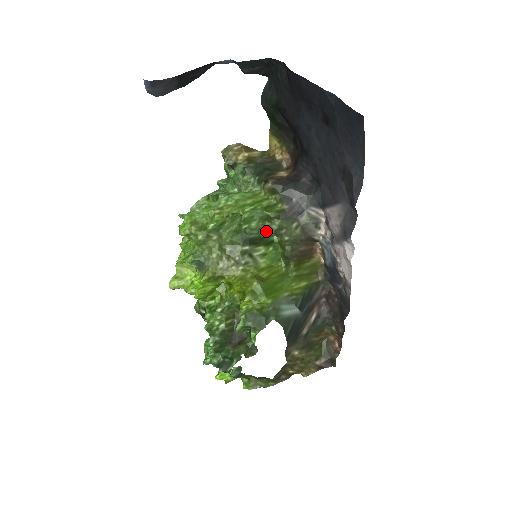
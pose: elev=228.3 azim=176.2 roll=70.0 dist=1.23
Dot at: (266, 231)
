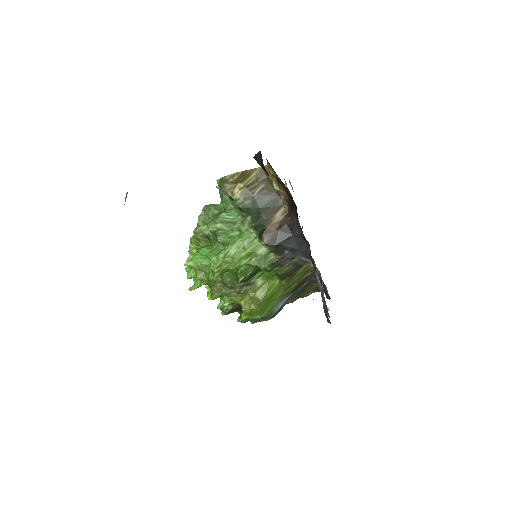
Dot at: (261, 269)
